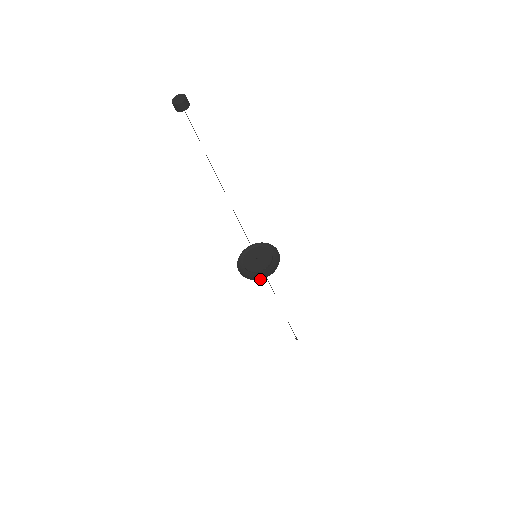
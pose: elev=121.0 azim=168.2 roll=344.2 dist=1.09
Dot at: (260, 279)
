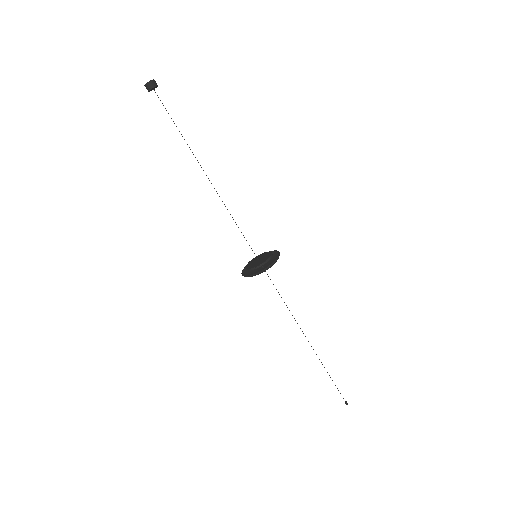
Dot at: (246, 276)
